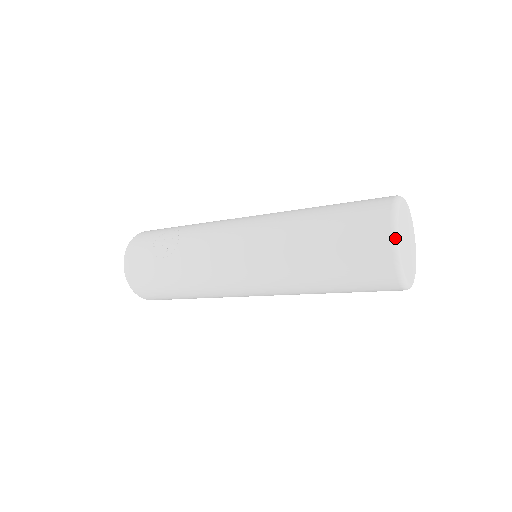
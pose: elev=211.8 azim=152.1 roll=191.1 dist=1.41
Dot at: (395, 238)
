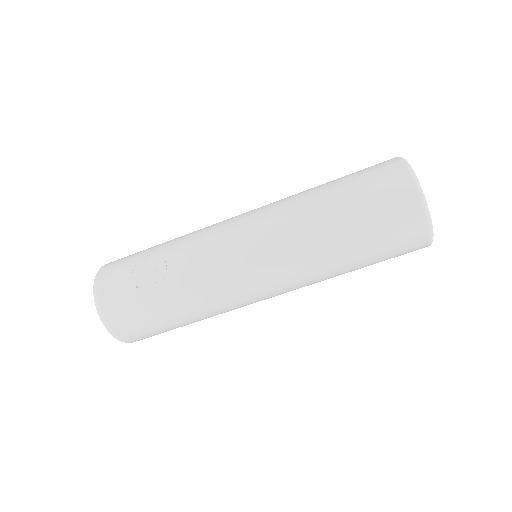
Dot at: (423, 197)
